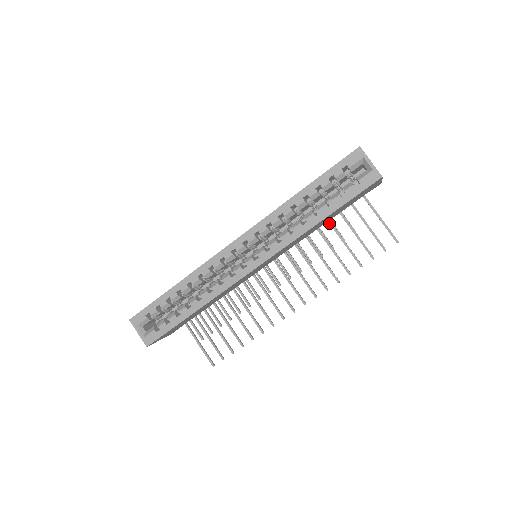
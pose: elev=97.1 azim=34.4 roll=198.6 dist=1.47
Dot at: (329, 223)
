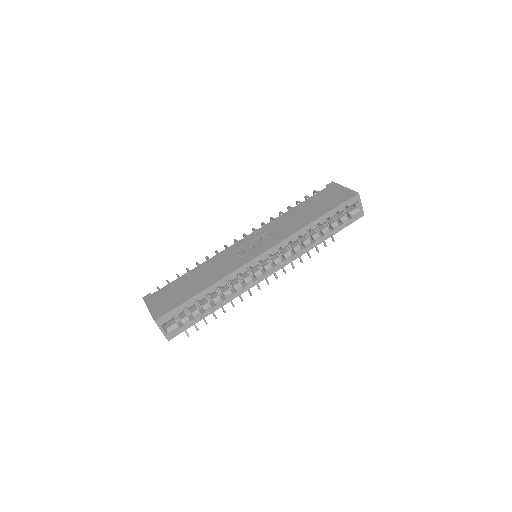
Dot at: occluded
